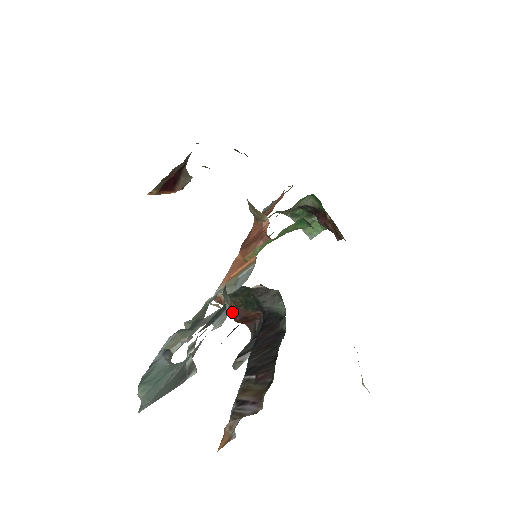
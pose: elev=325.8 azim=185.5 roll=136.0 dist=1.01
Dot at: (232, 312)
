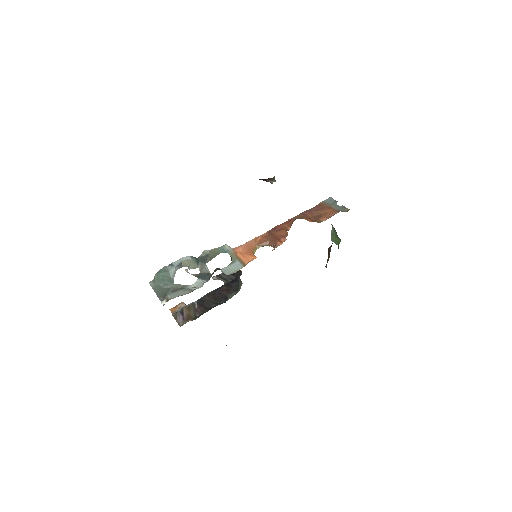
Dot at: occluded
